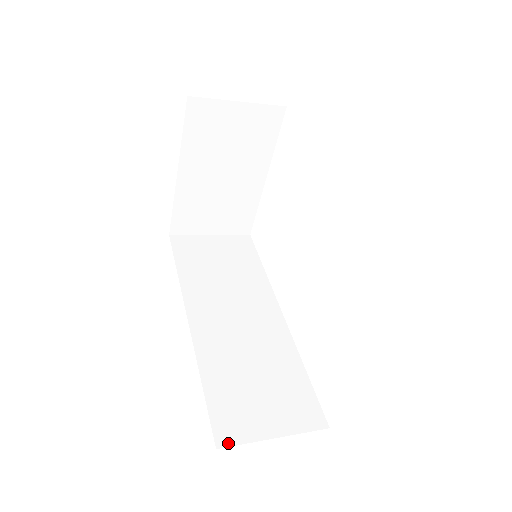
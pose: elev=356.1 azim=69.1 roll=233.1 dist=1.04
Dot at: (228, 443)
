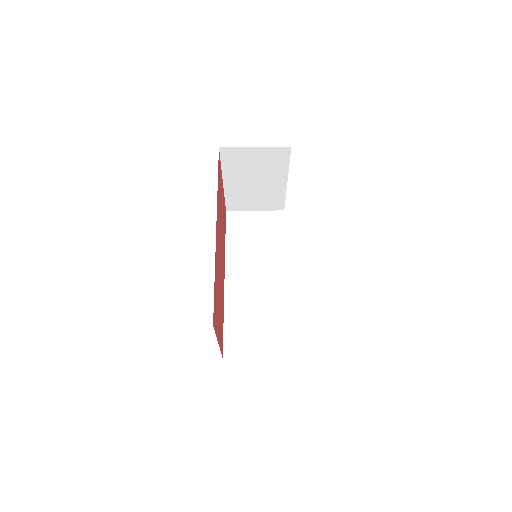
Dot at: (230, 356)
